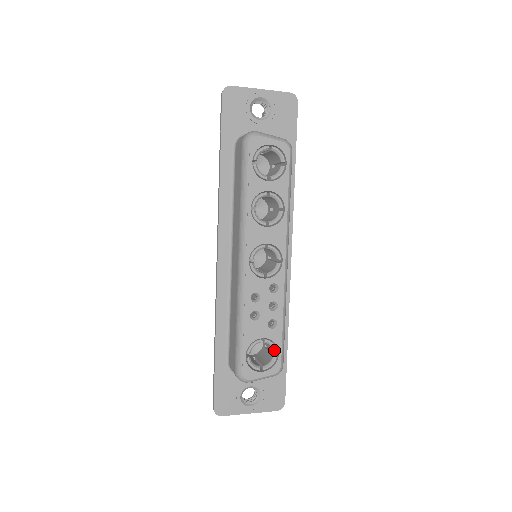
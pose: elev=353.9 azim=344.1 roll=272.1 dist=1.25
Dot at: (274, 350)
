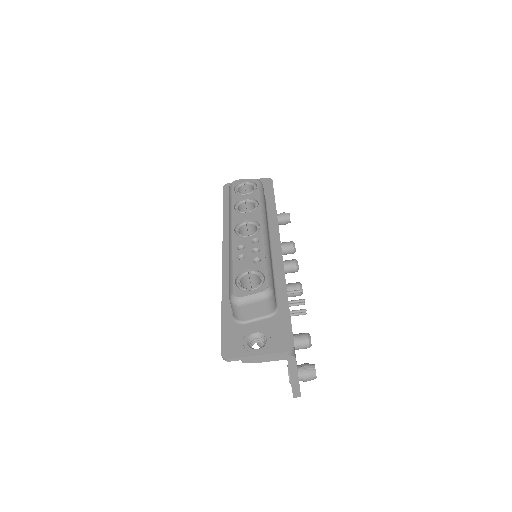
Dot at: (260, 276)
